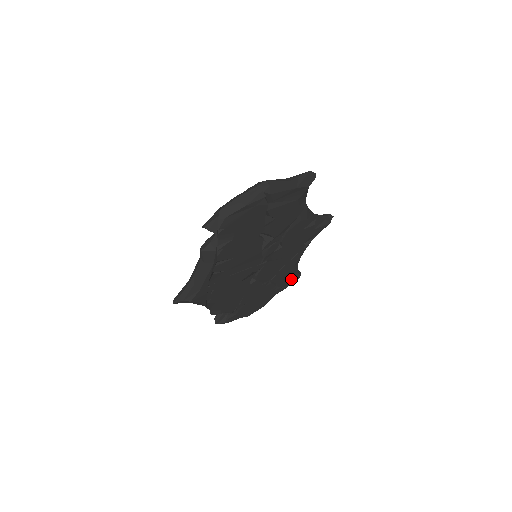
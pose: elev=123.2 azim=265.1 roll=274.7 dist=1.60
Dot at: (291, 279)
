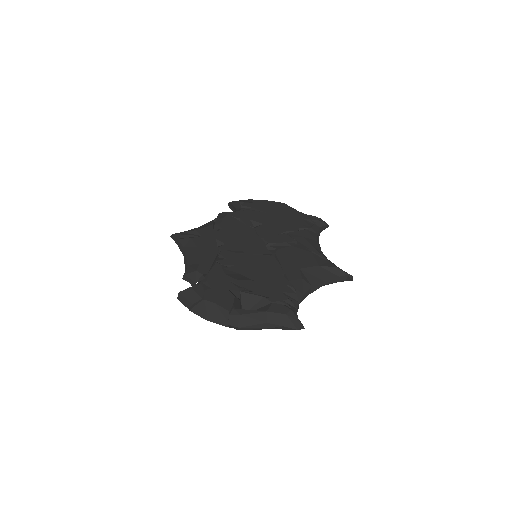
Dot at: occluded
